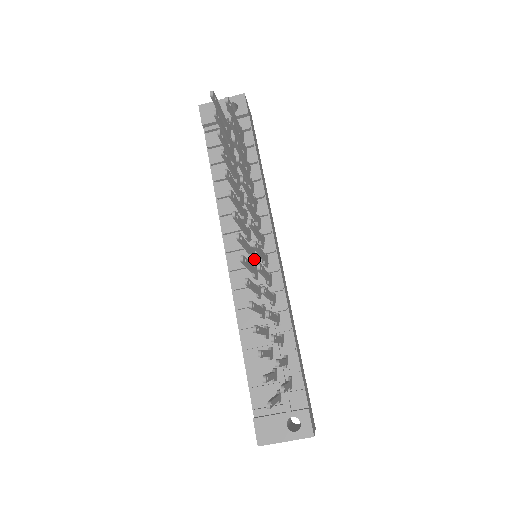
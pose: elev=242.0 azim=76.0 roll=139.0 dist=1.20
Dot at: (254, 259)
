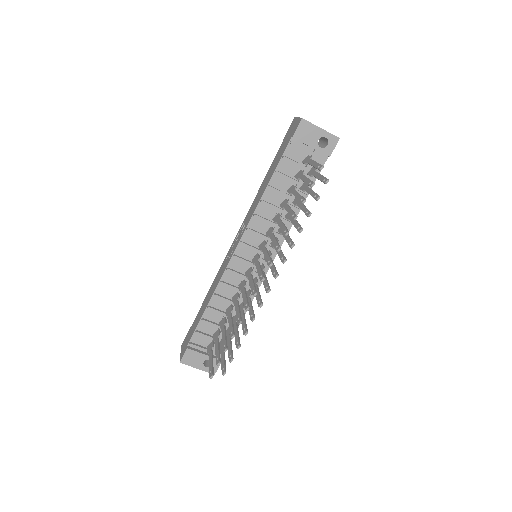
Dot at: occluded
